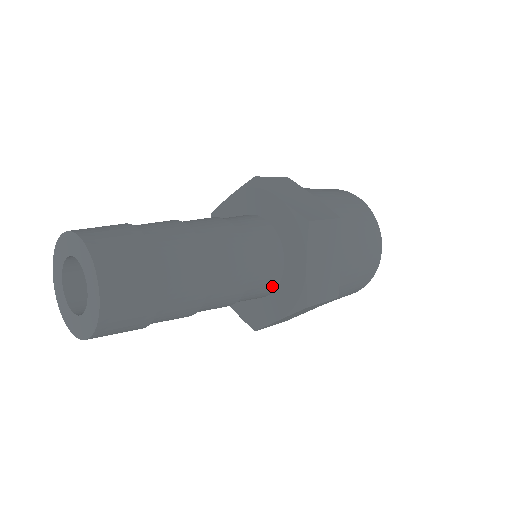
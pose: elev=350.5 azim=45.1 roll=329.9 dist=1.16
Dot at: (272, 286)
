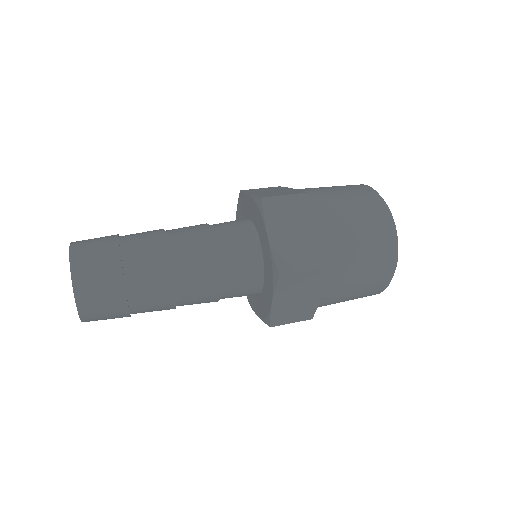
Dot at: (257, 270)
